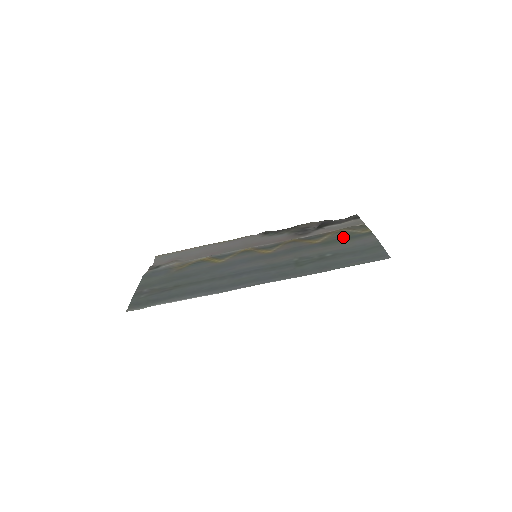
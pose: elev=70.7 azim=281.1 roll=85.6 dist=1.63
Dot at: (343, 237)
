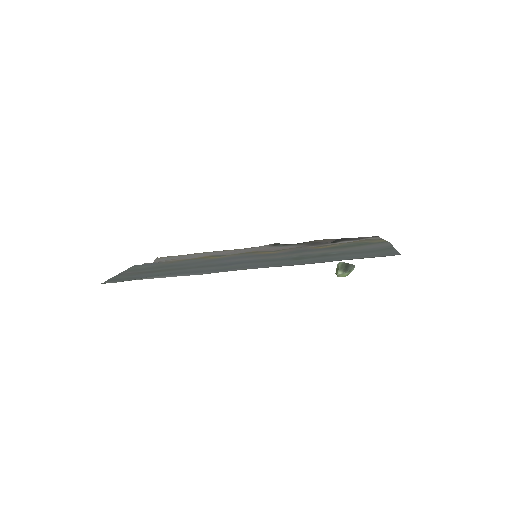
Dot at: (354, 244)
